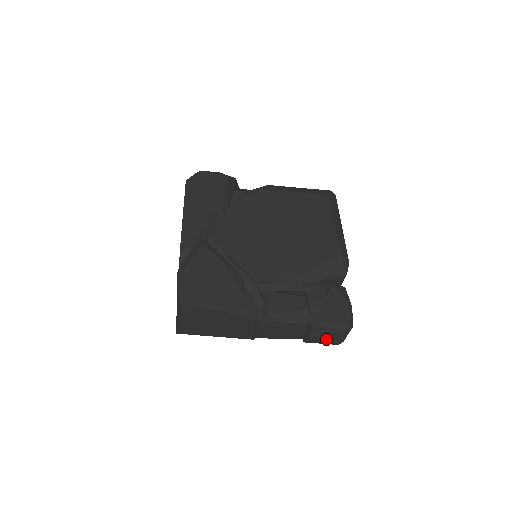
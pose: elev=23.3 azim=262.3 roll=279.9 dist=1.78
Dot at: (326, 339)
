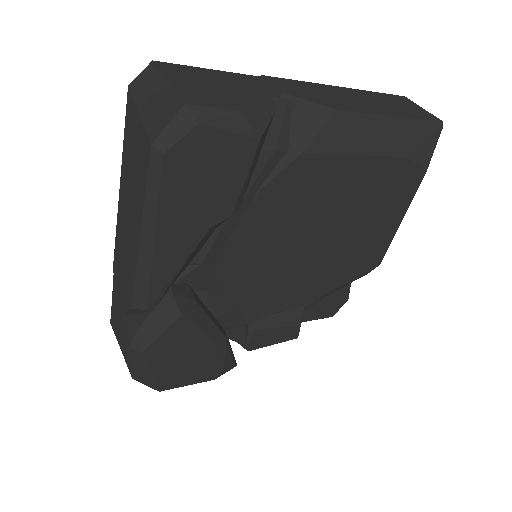
Dot at: occluded
